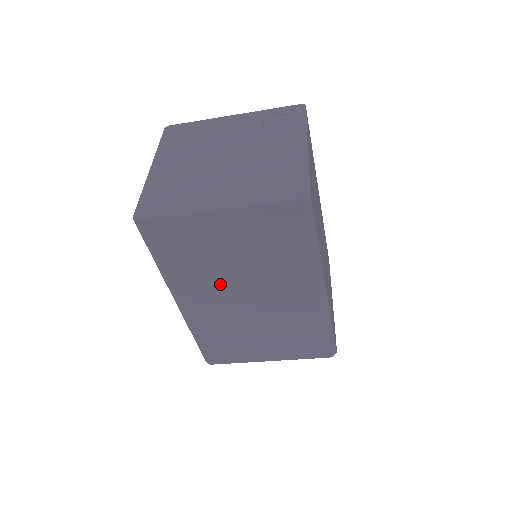
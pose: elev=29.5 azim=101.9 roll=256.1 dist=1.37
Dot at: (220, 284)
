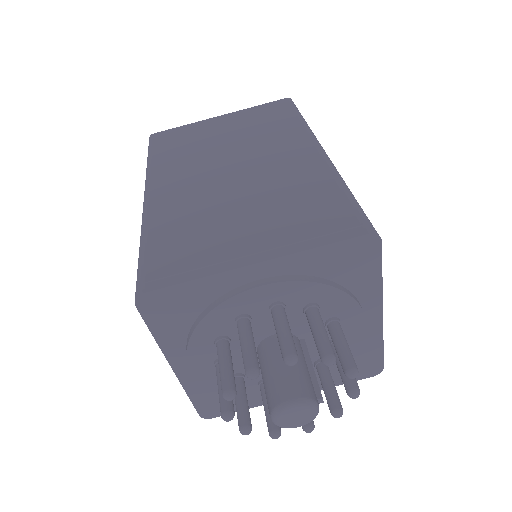
Dot at: (205, 163)
